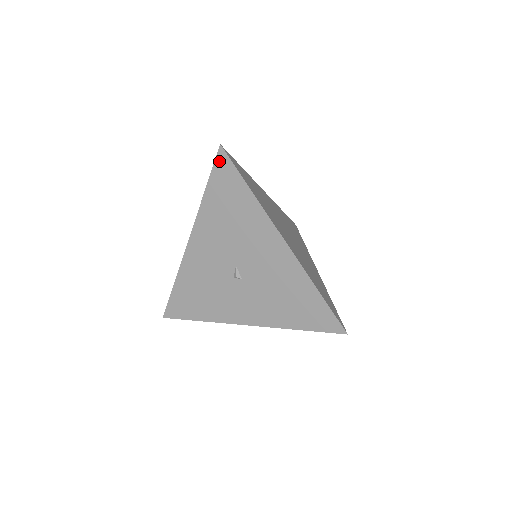
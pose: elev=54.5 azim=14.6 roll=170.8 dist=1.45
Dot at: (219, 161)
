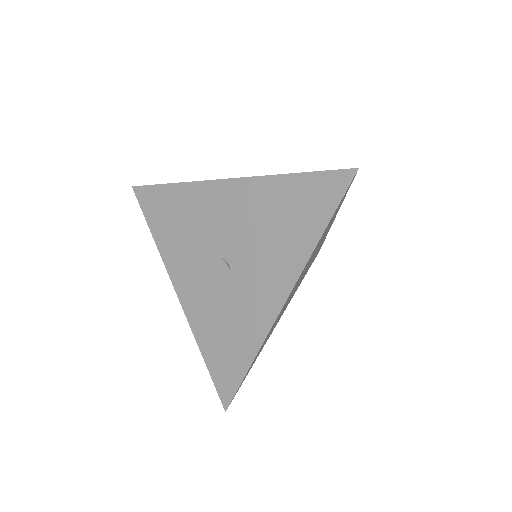
Dot at: (140, 198)
